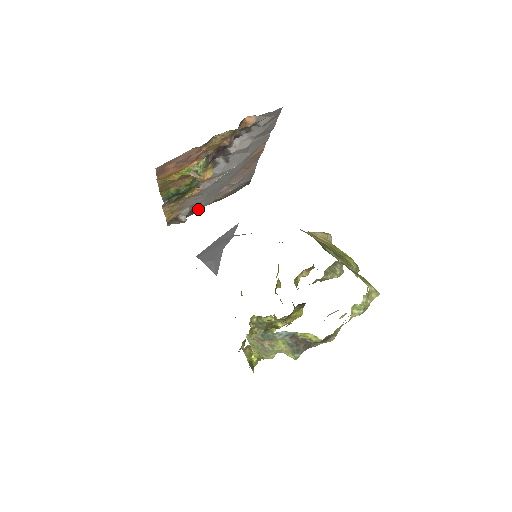
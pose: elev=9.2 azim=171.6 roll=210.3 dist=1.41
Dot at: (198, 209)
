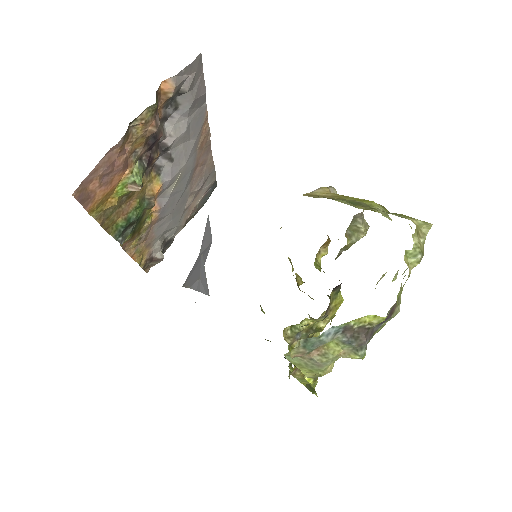
Dot at: (172, 238)
